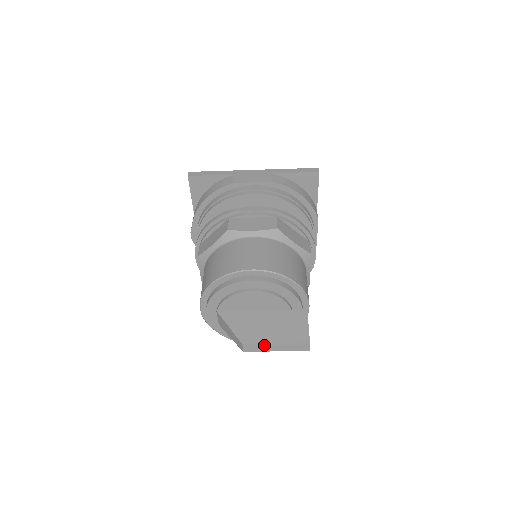
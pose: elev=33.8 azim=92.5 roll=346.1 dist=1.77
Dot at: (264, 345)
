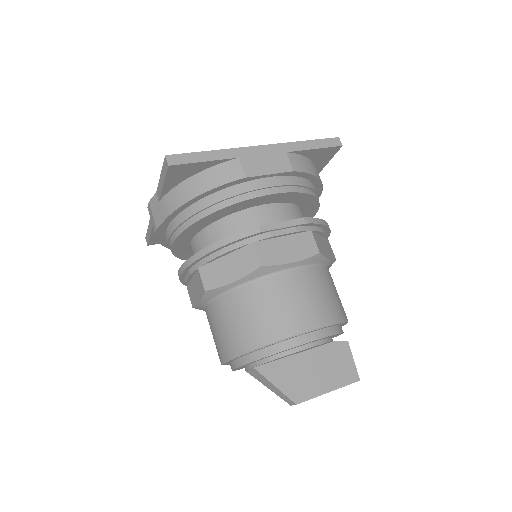
Dot at: (317, 396)
